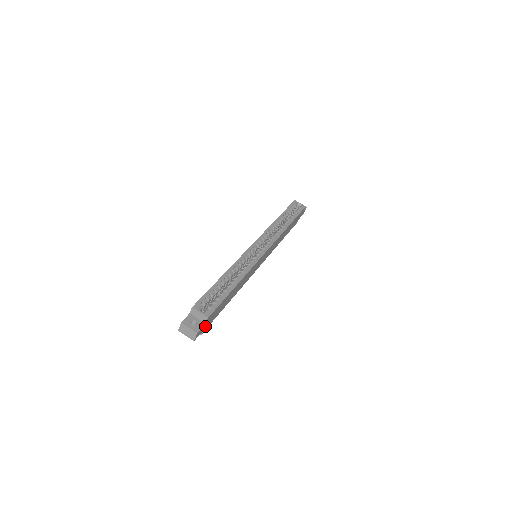
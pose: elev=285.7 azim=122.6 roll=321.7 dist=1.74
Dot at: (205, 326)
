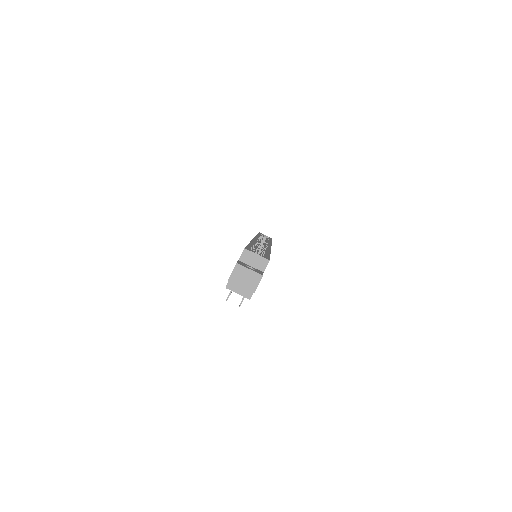
Dot at: occluded
